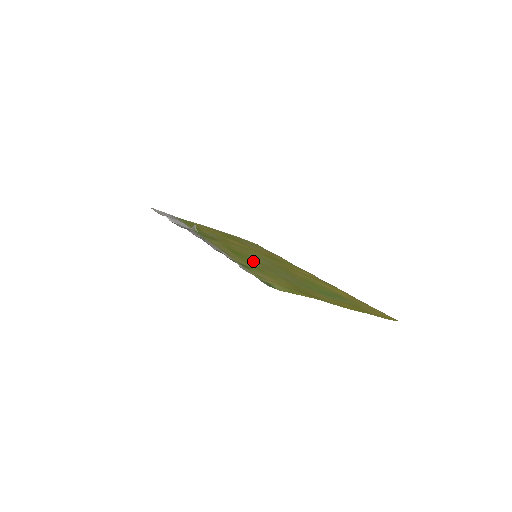
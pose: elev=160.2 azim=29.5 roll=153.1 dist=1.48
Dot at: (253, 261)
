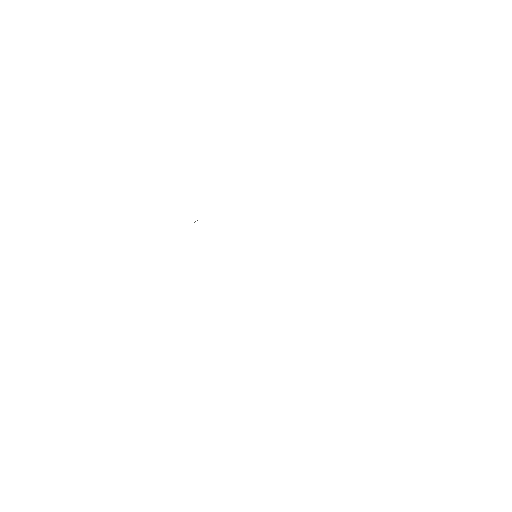
Dot at: occluded
